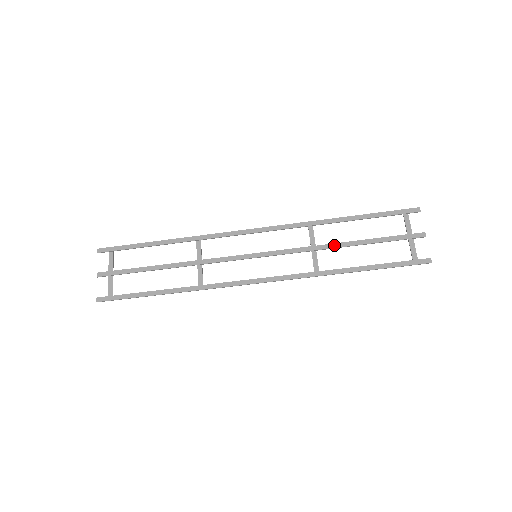
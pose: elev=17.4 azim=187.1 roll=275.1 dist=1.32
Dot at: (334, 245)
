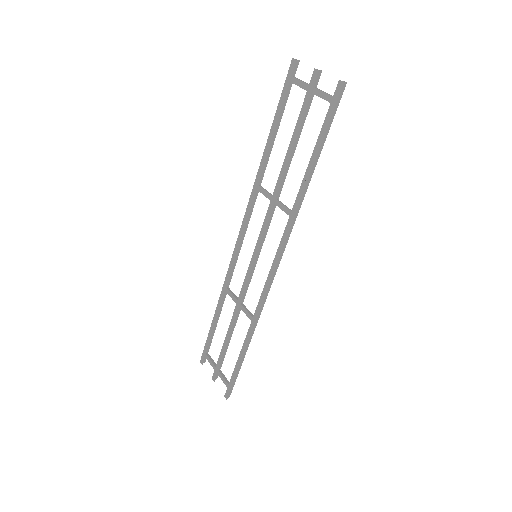
Dot at: (279, 179)
